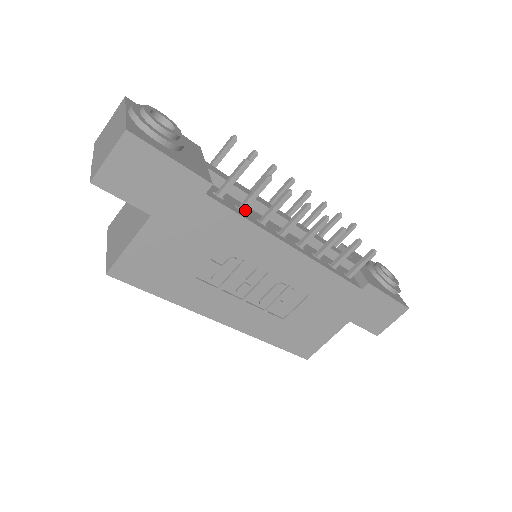
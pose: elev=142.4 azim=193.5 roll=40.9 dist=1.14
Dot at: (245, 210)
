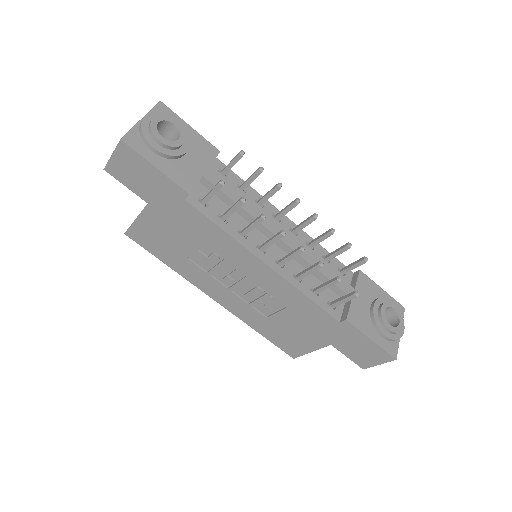
Dot at: (225, 220)
